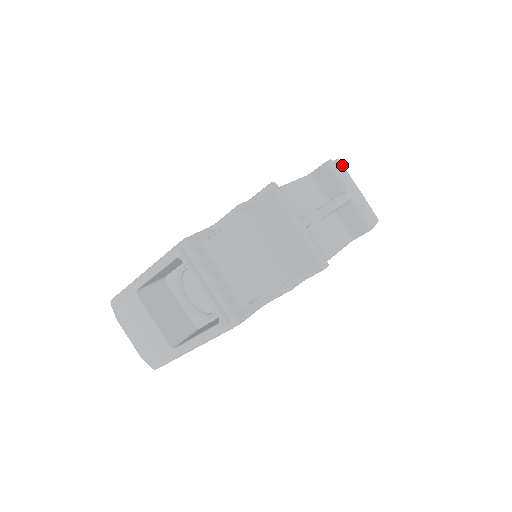
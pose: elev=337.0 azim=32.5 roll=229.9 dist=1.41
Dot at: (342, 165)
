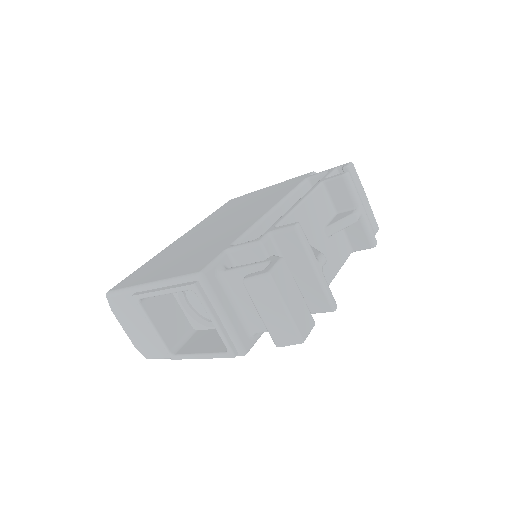
Dot at: (355, 169)
